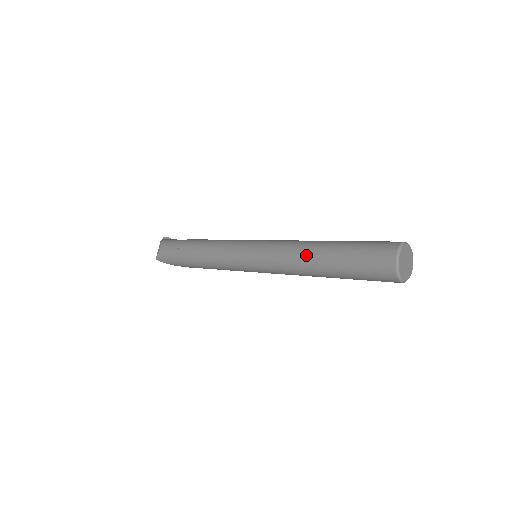
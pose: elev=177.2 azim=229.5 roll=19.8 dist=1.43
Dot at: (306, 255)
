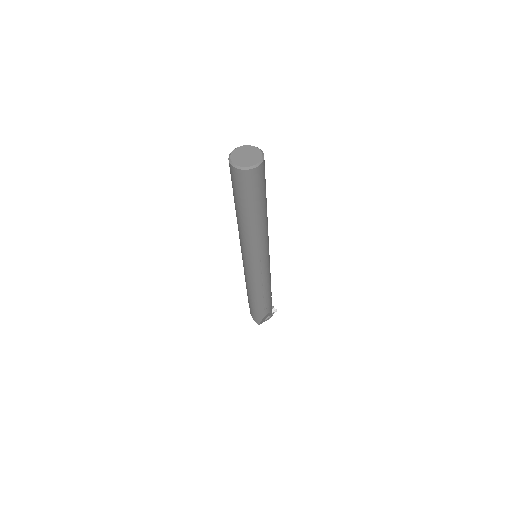
Dot at: (238, 223)
